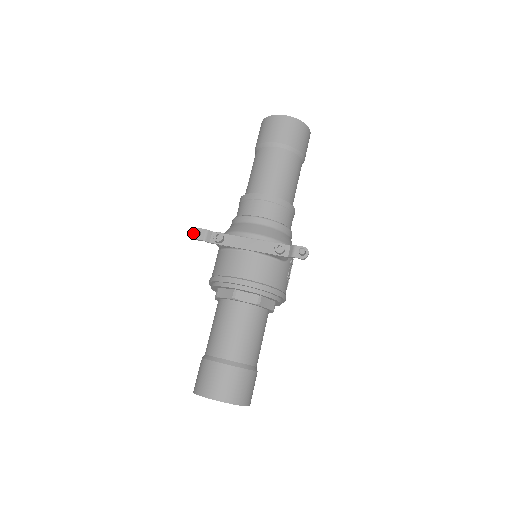
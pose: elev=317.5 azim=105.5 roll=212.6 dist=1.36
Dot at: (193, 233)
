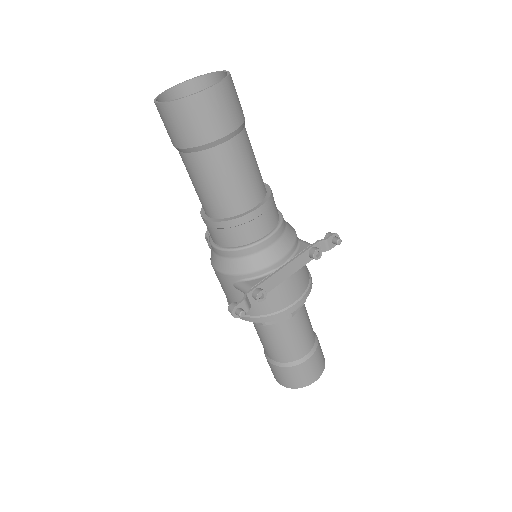
Dot at: (234, 315)
